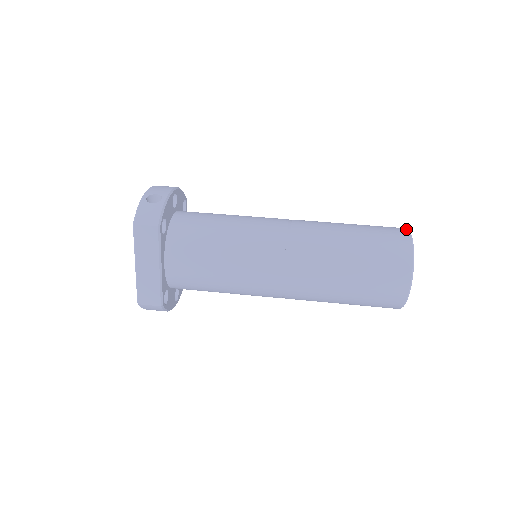
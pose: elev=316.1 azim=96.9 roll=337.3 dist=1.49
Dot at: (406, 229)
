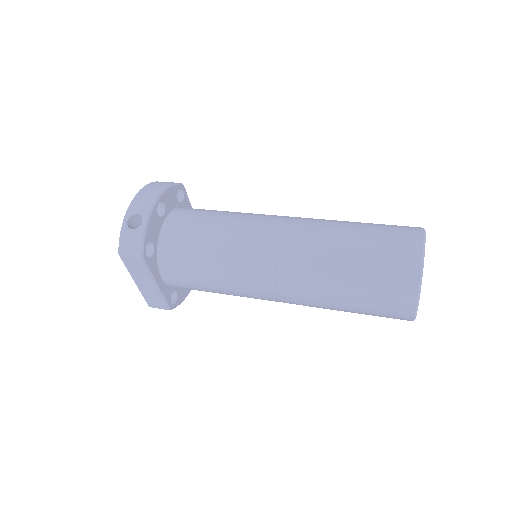
Dot at: (421, 240)
